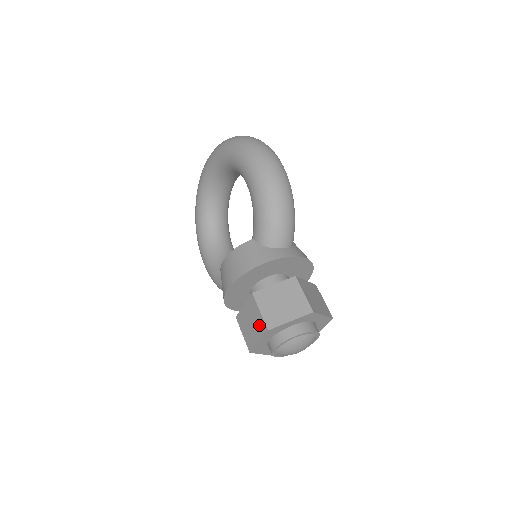
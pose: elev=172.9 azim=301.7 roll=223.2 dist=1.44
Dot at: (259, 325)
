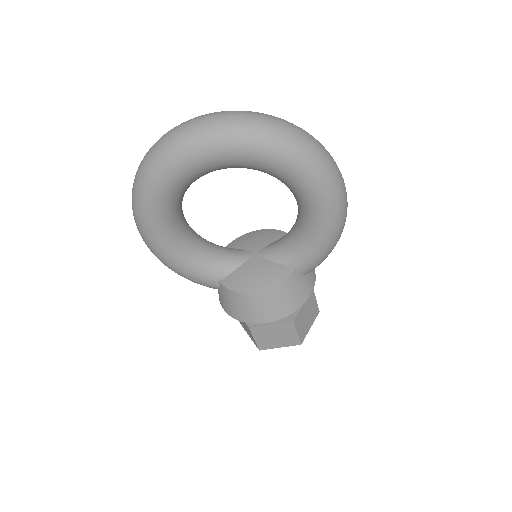
Dot at: (290, 340)
